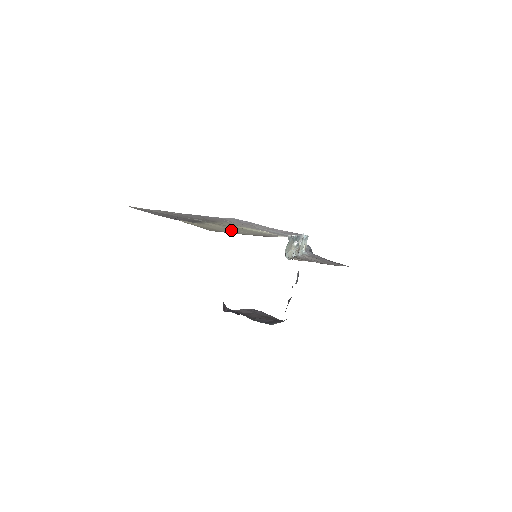
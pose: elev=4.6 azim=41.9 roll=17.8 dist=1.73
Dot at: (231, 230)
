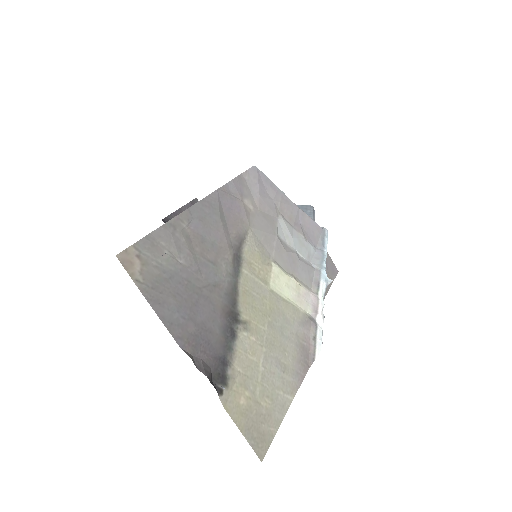
Dot at: (273, 375)
